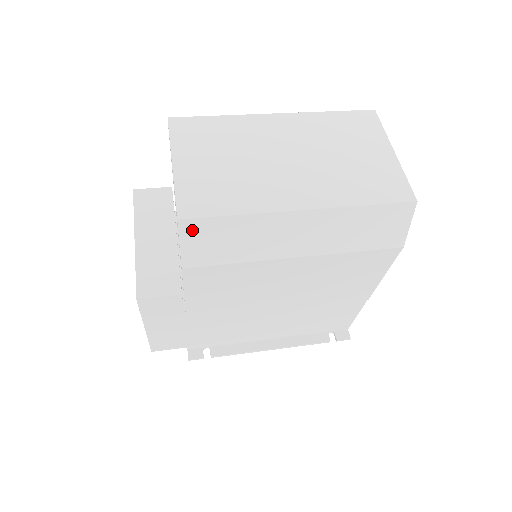
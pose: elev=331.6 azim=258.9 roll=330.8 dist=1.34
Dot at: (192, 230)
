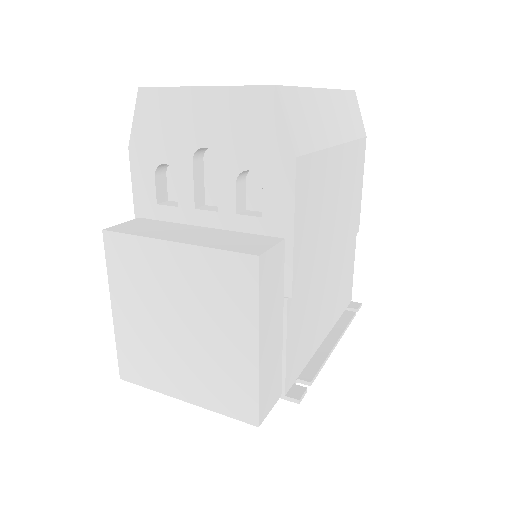
Dot at: (286, 102)
